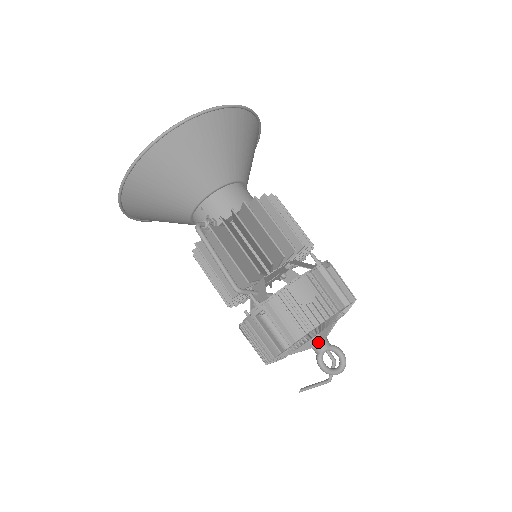
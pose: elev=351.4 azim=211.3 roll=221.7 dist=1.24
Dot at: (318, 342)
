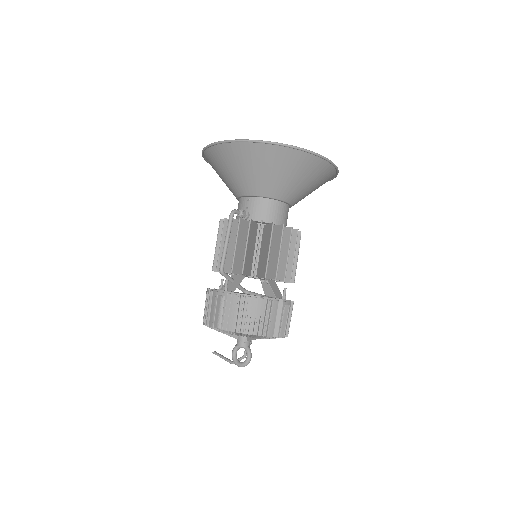
Dot at: (243, 339)
